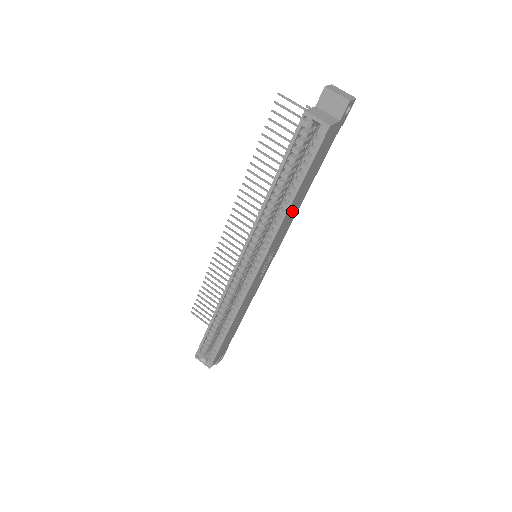
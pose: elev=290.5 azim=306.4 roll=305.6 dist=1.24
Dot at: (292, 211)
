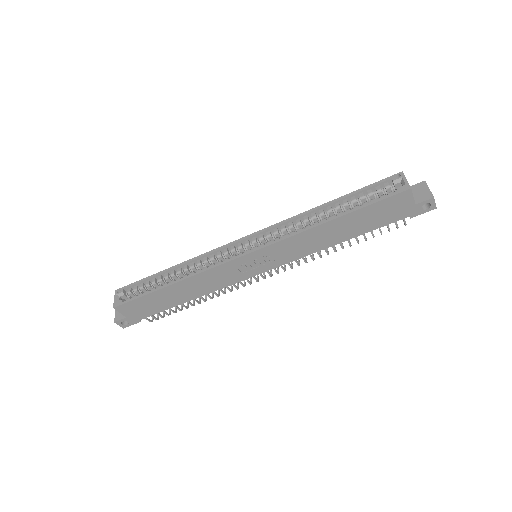
Dot at: (321, 236)
